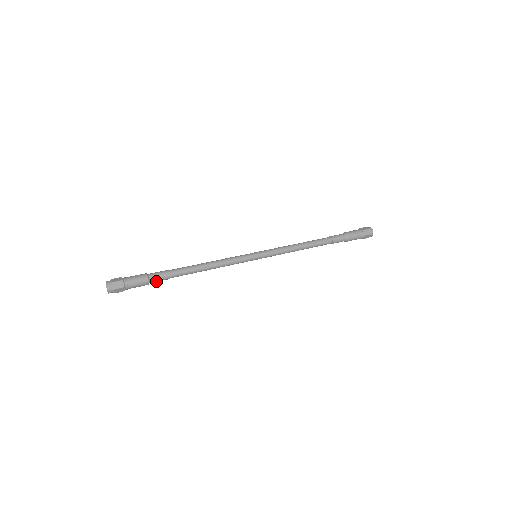
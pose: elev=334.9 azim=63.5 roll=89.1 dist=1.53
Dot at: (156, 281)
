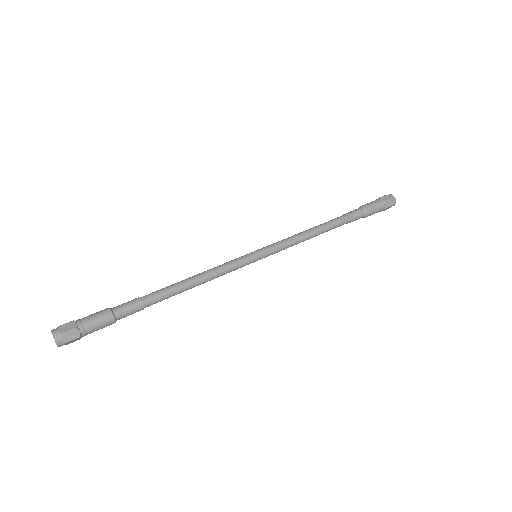
Dot at: (124, 313)
